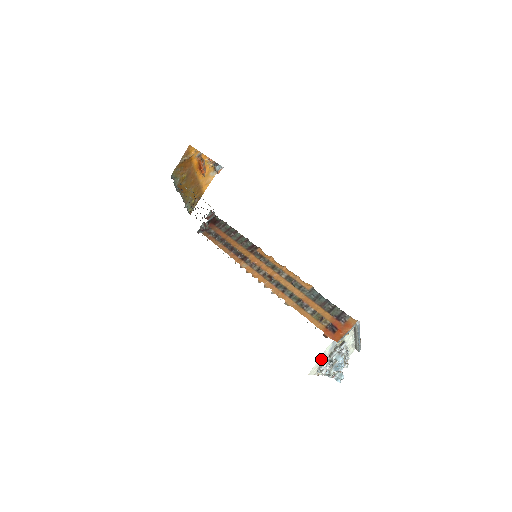
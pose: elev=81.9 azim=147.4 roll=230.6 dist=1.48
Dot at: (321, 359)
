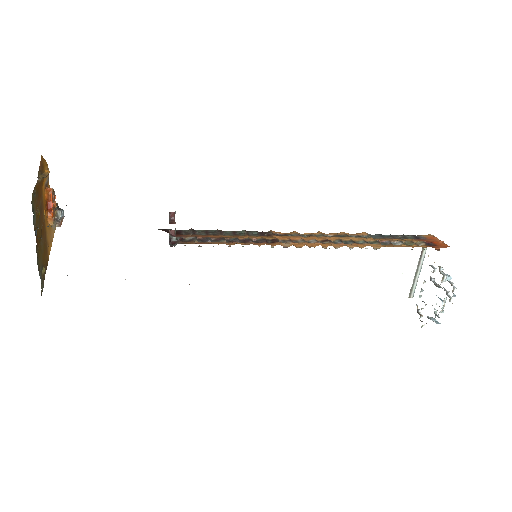
Dot at: occluded
